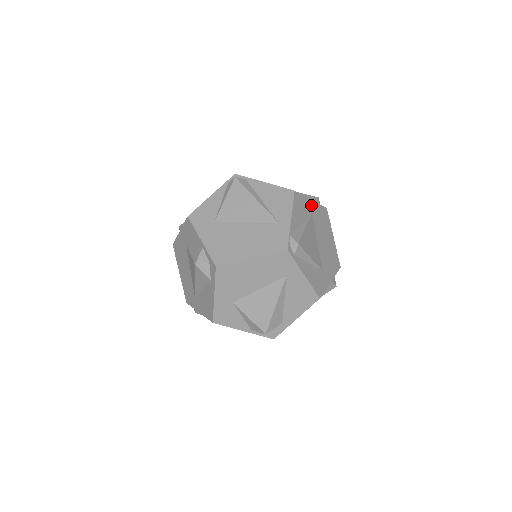
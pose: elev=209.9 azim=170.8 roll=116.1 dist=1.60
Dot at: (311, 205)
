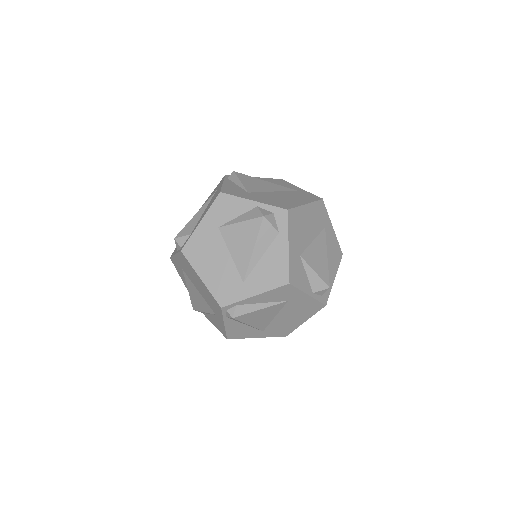
Dot at: occluded
